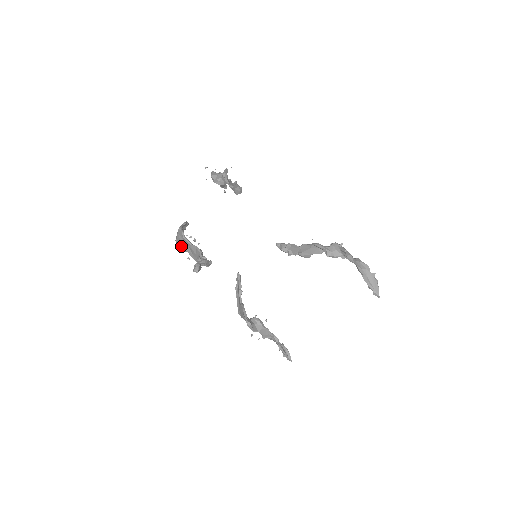
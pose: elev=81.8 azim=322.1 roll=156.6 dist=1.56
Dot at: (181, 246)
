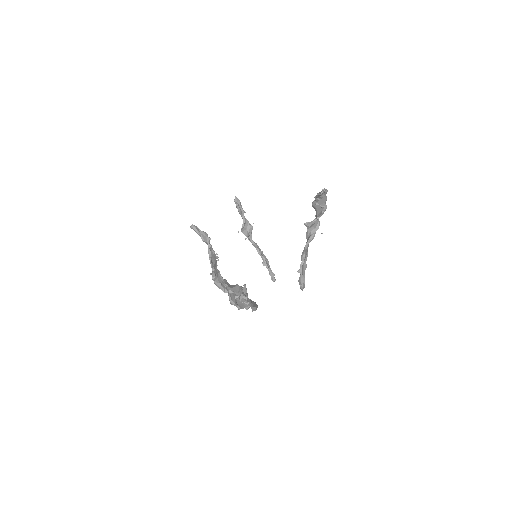
Dot at: occluded
